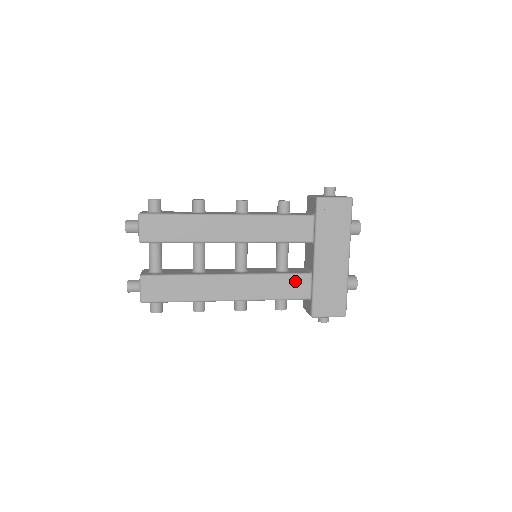
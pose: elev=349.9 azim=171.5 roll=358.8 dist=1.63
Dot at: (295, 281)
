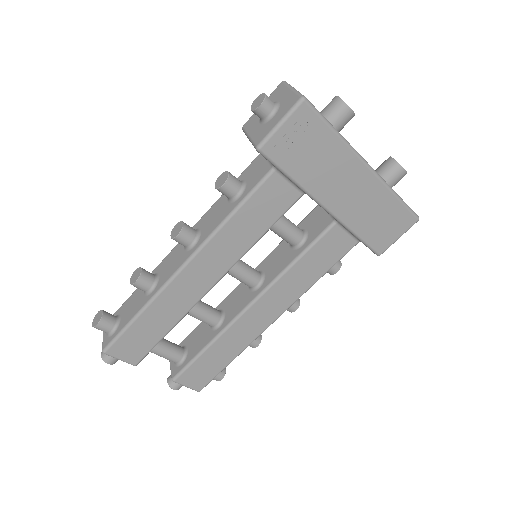
Dot at: (325, 245)
